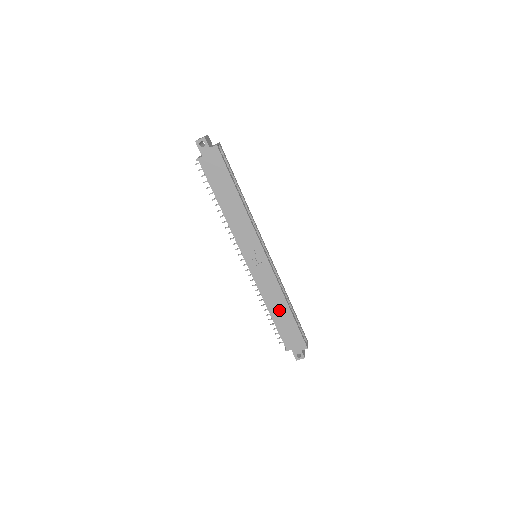
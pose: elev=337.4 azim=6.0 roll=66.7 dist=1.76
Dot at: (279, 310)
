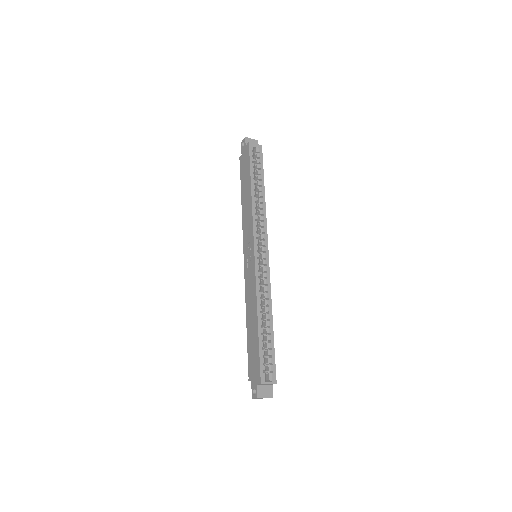
Dot at: (252, 321)
